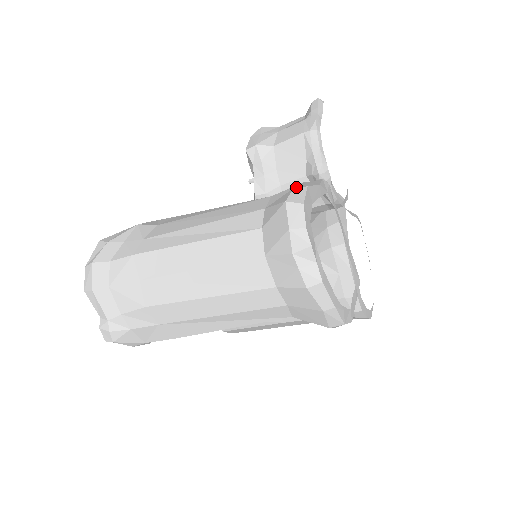
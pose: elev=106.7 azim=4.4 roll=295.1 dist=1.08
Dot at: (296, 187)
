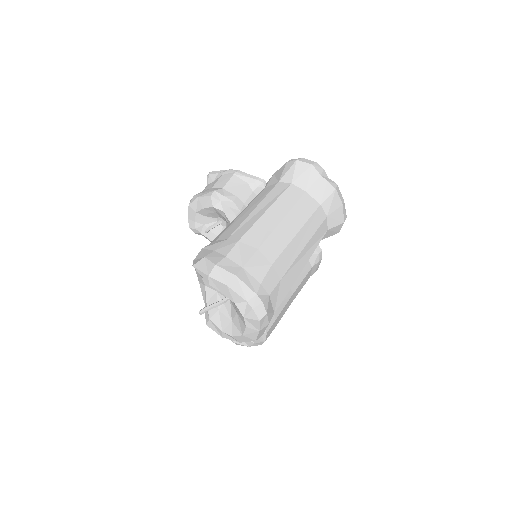
Dot at: (286, 162)
